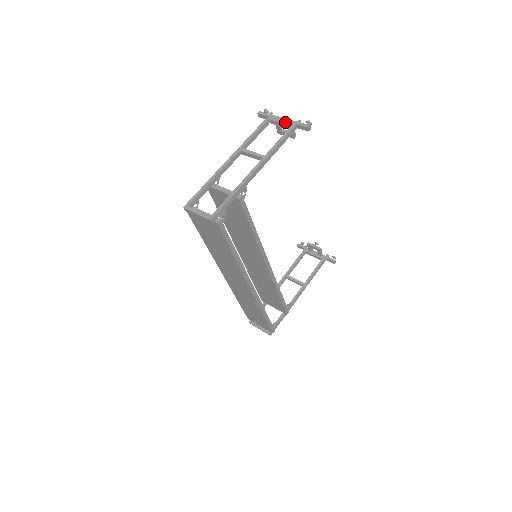
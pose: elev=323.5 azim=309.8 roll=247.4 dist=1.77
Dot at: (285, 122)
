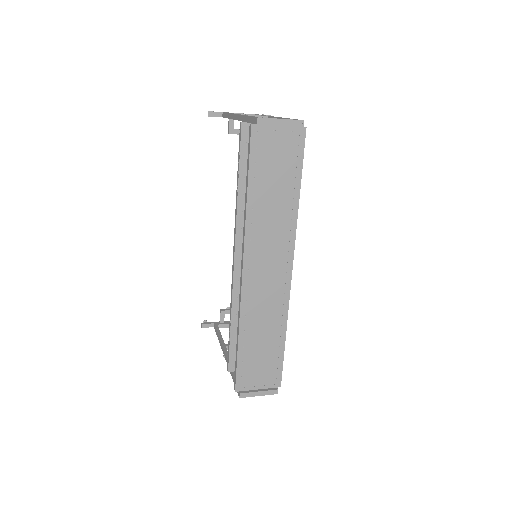
Dot at: occluded
